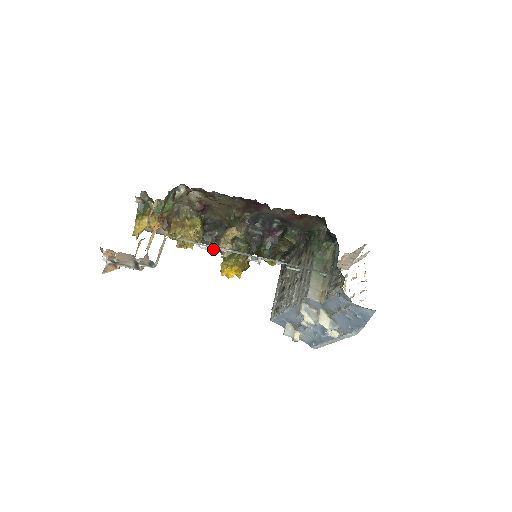
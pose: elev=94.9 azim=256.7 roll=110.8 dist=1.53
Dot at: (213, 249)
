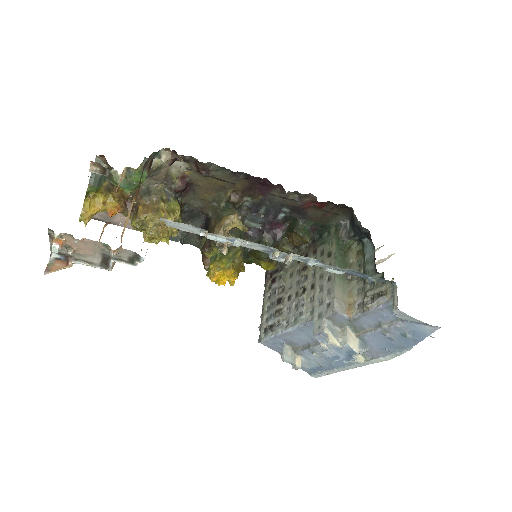
Dot at: (226, 240)
